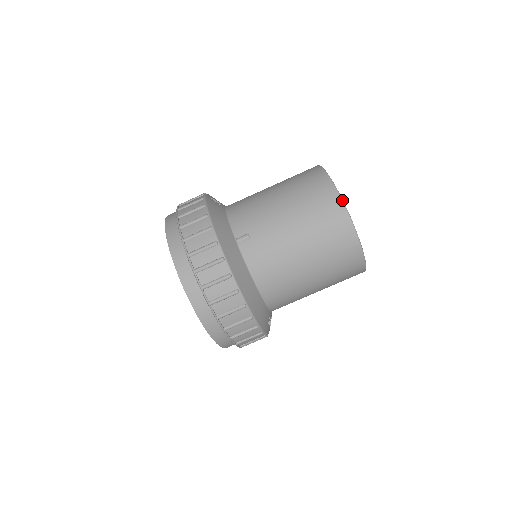
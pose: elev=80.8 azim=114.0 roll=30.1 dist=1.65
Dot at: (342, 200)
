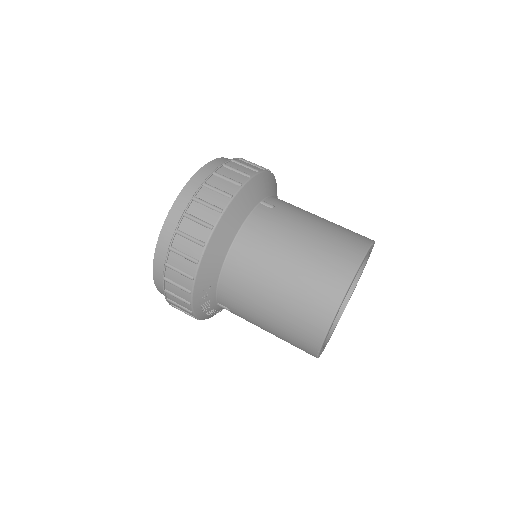
Dot at: (366, 253)
